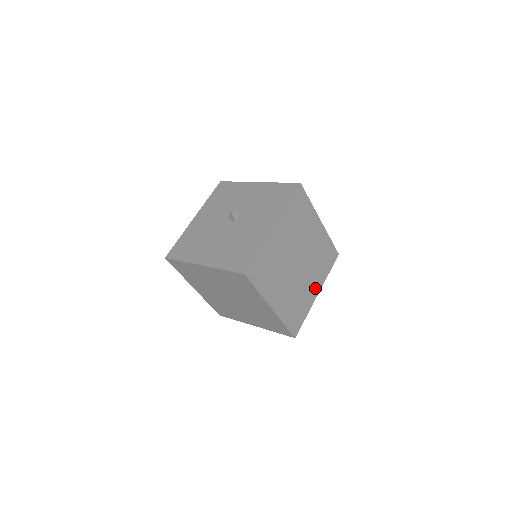
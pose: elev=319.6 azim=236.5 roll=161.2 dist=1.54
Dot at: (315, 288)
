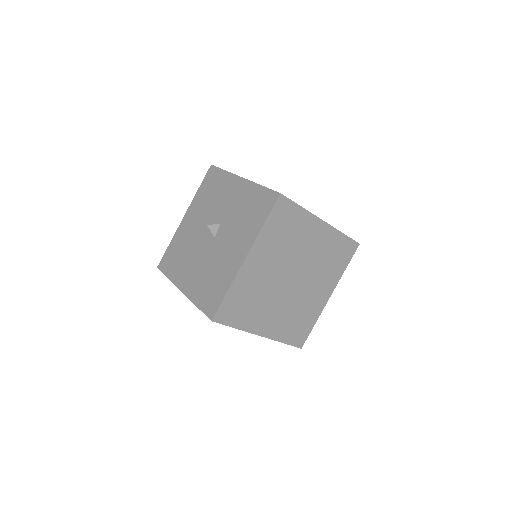
Dot at: (325, 292)
